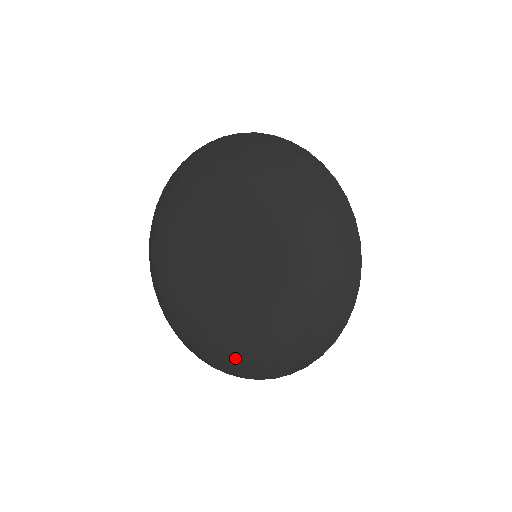
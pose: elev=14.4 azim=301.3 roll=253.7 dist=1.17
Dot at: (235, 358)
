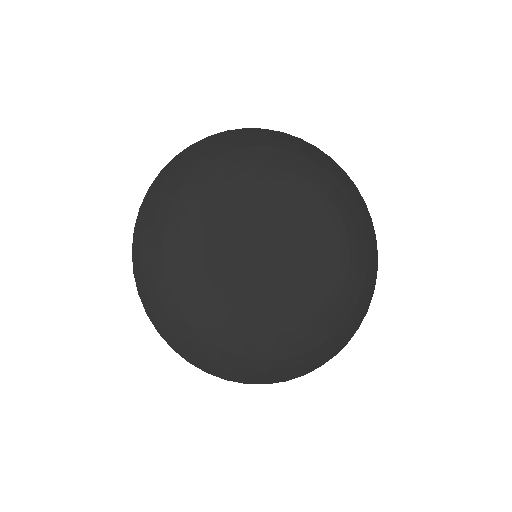
Dot at: (231, 350)
